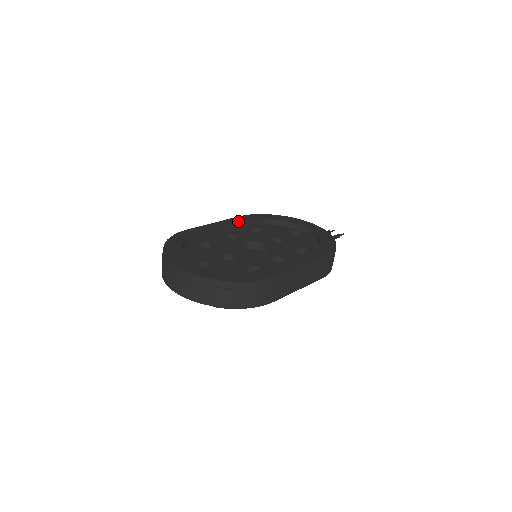
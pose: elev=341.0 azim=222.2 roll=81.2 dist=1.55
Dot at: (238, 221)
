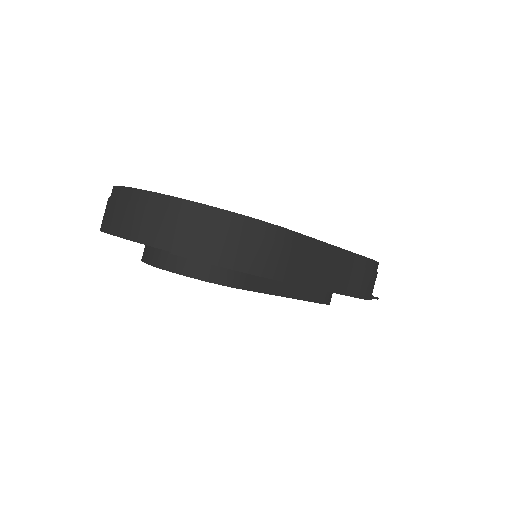
Dot at: occluded
